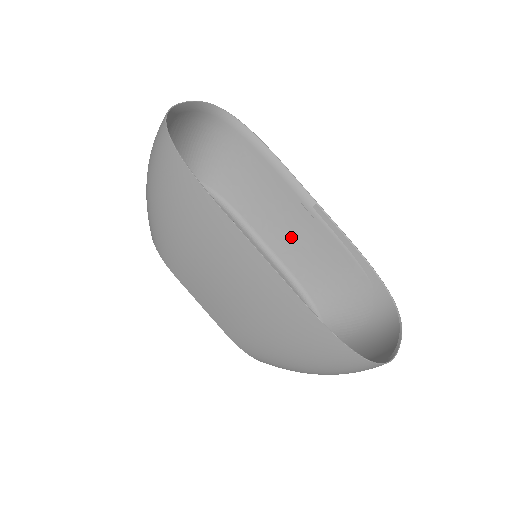
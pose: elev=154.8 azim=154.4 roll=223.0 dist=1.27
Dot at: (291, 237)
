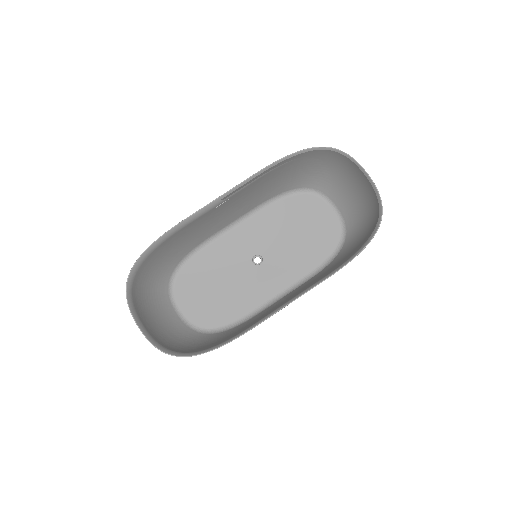
Dot at: (235, 209)
